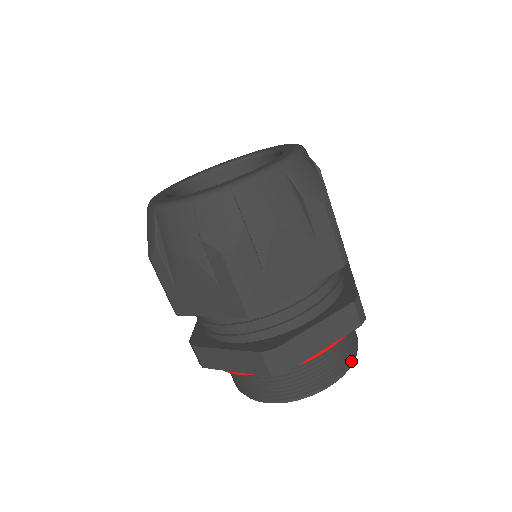
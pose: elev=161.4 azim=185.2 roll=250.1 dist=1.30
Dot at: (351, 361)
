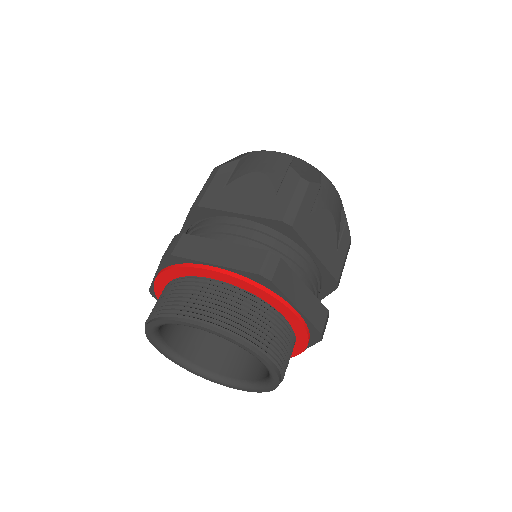
Dot at: occluded
